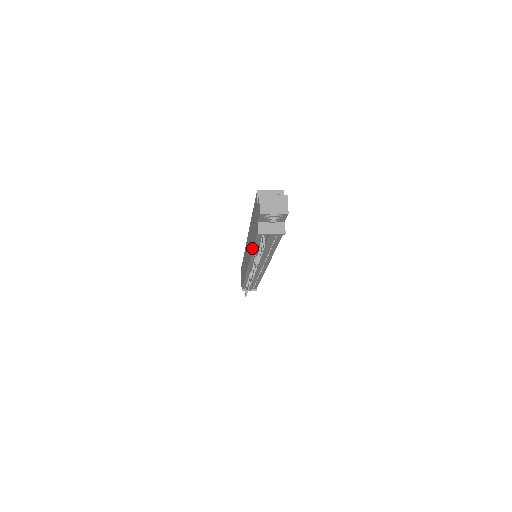
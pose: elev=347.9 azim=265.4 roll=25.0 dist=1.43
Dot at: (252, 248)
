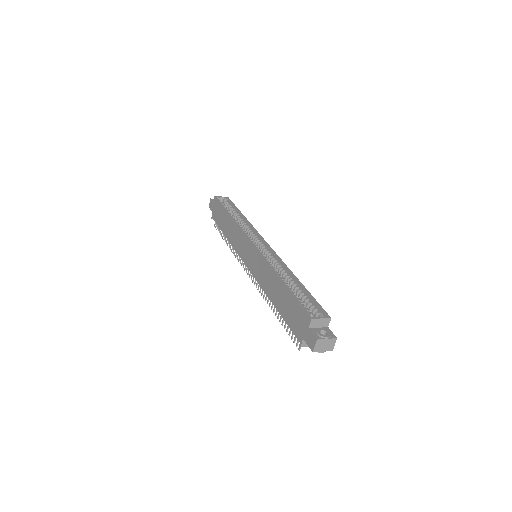
Dot at: (274, 304)
